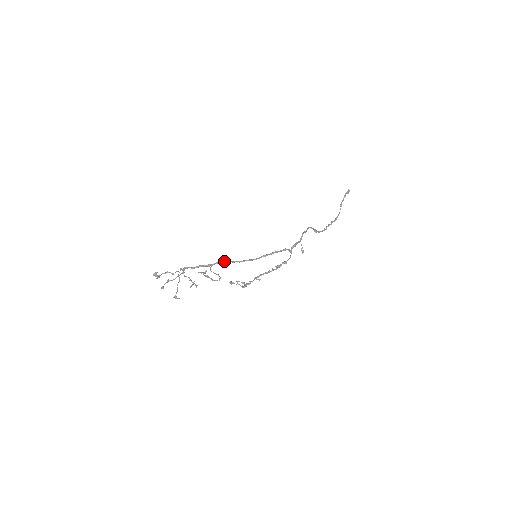
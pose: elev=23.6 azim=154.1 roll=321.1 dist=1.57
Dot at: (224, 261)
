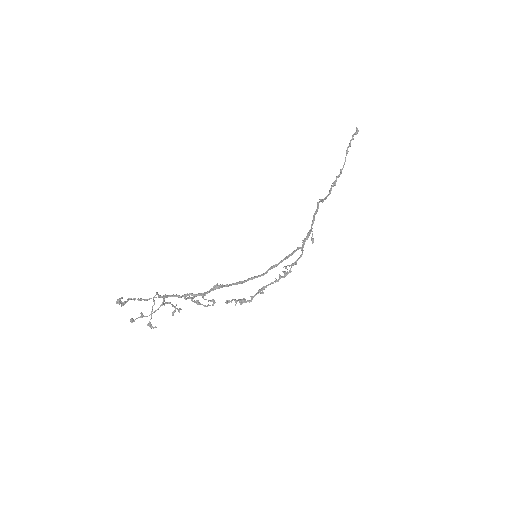
Dot at: (222, 285)
